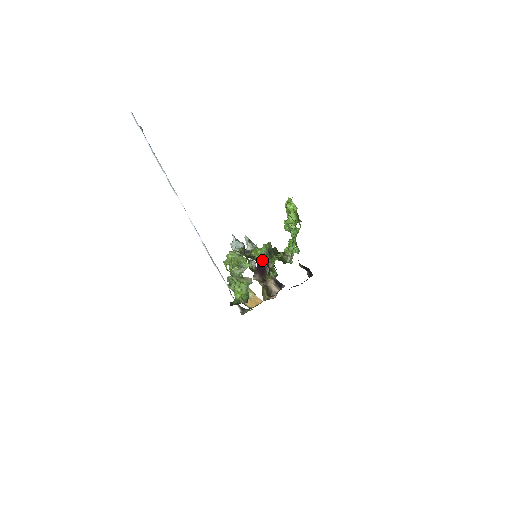
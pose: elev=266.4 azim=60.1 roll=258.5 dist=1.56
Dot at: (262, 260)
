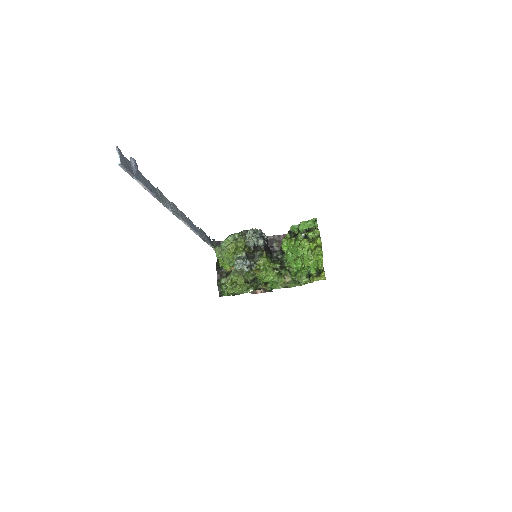
Dot at: (263, 281)
